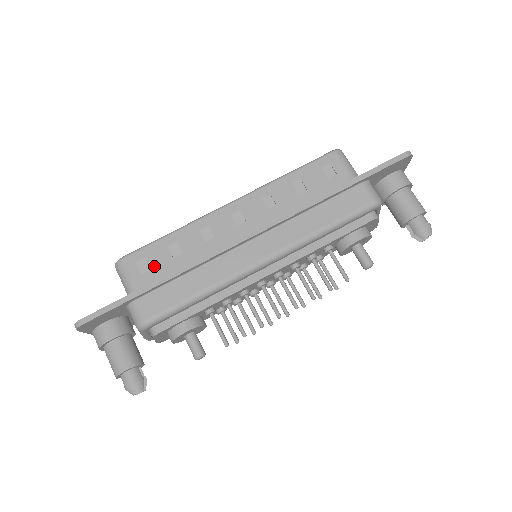
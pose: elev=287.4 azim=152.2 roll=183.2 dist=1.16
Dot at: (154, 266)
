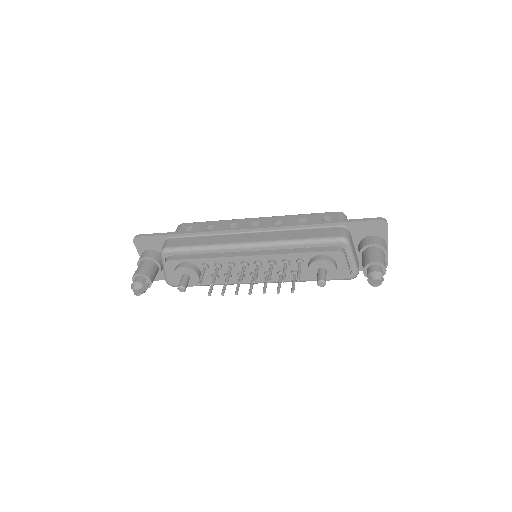
Dot at: (194, 230)
